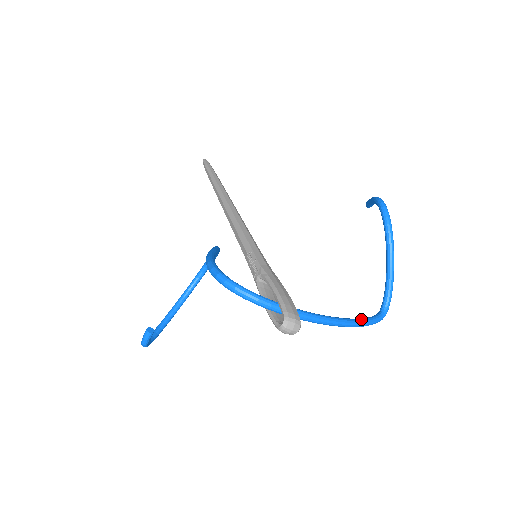
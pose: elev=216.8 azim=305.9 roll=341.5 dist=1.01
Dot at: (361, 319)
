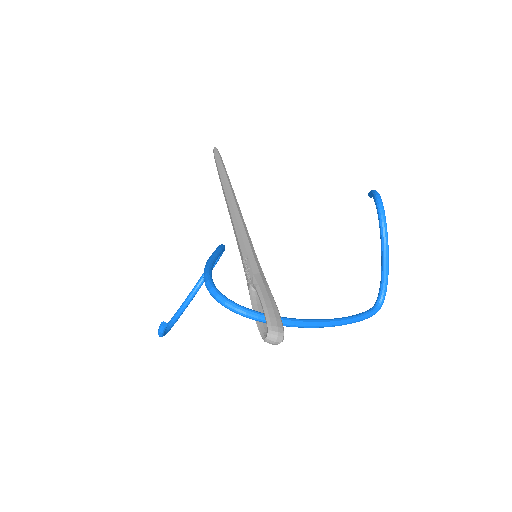
Dot at: (352, 317)
